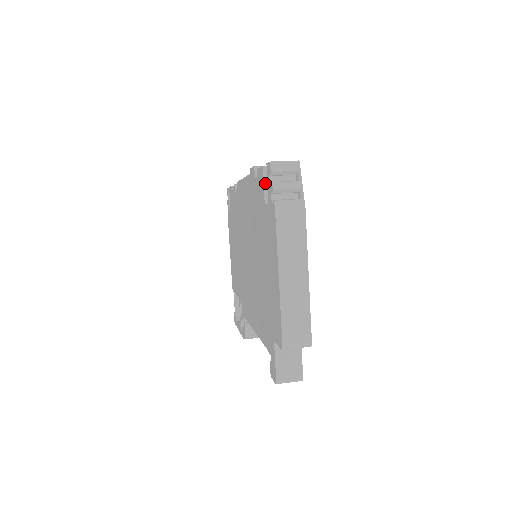
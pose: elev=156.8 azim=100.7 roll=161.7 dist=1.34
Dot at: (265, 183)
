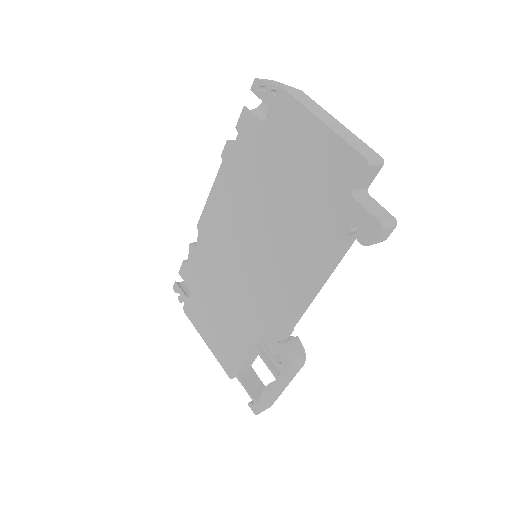
Dot at: (253, 114)
